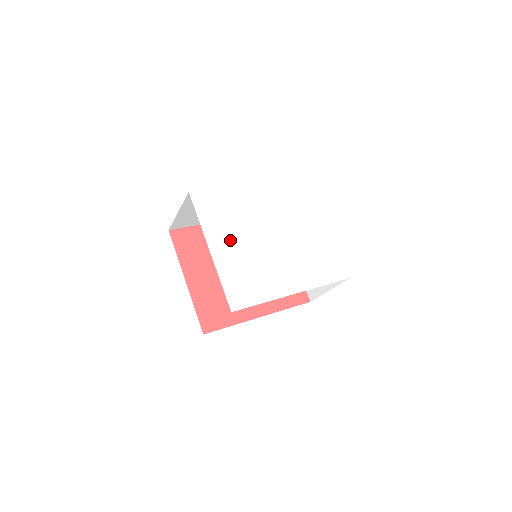
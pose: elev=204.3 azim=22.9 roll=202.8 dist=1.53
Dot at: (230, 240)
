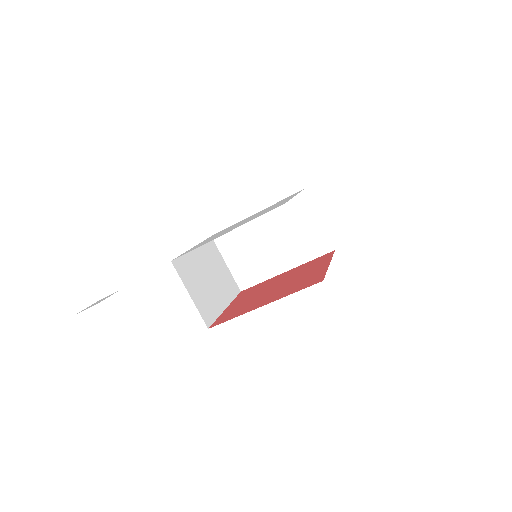
Dot at: occluded
